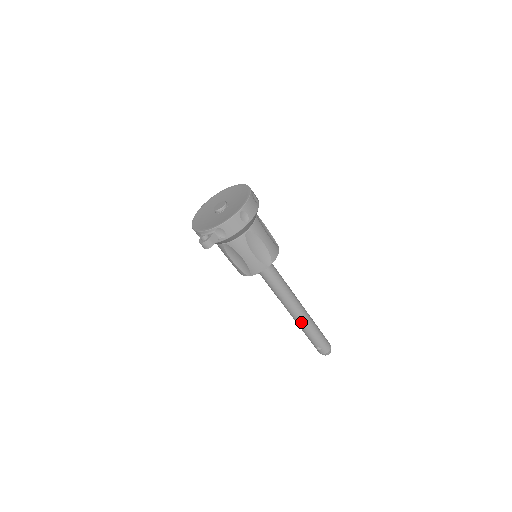
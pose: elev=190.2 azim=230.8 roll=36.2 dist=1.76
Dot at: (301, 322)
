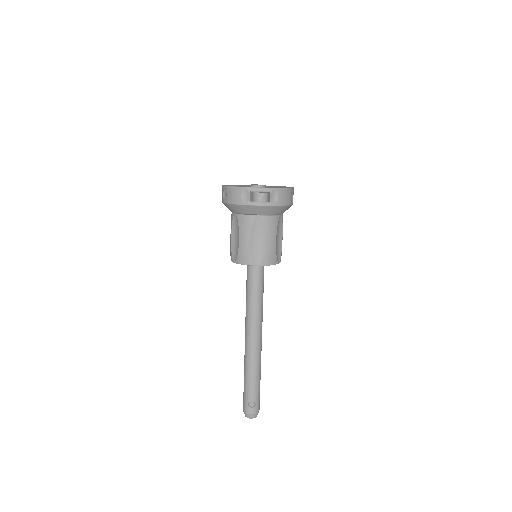
Dot at: (256, 357)
